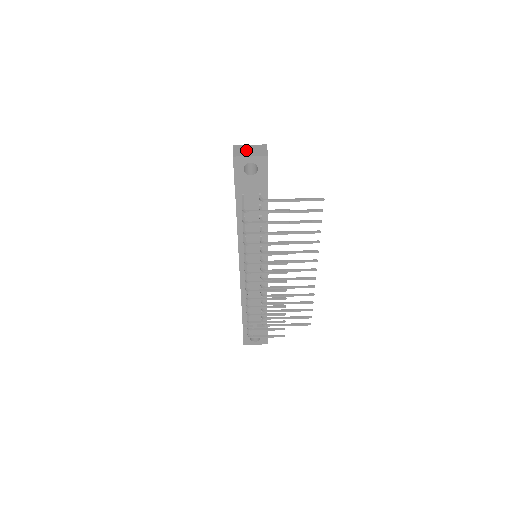
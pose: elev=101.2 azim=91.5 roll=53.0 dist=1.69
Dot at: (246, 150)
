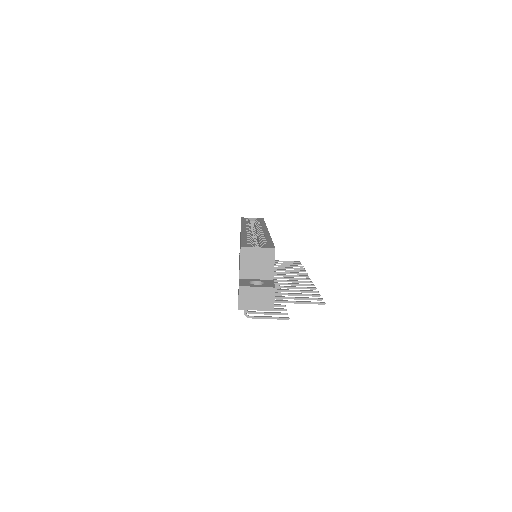
Dot at: (252, 298)
